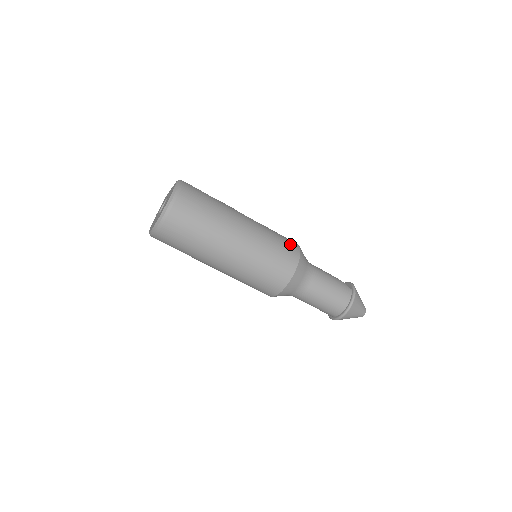
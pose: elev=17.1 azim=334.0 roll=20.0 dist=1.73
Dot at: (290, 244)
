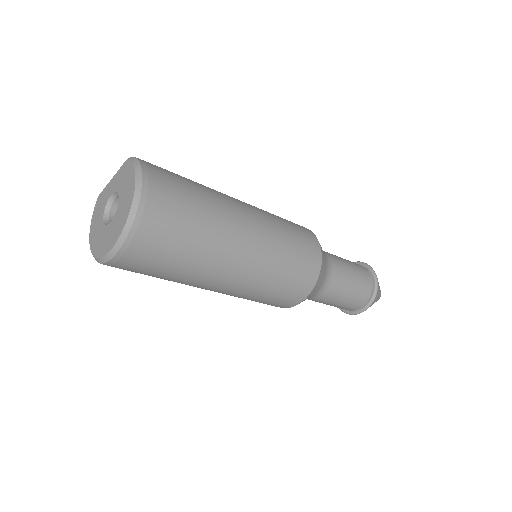
Dot at: (299, 226)
